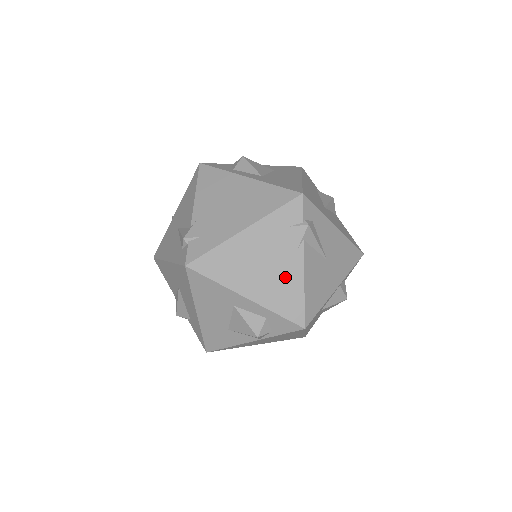
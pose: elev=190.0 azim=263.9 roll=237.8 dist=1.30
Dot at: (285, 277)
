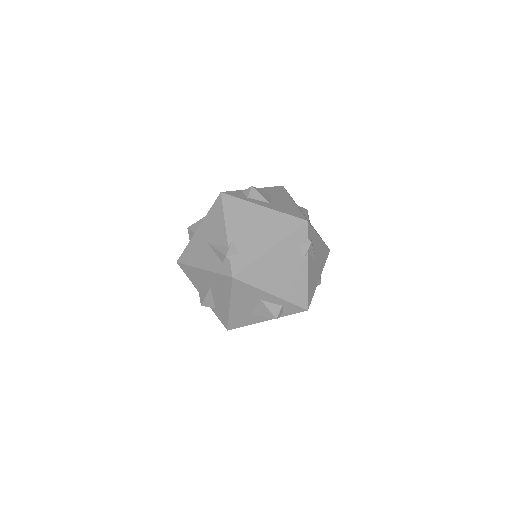
Dot at: (296, 278)
